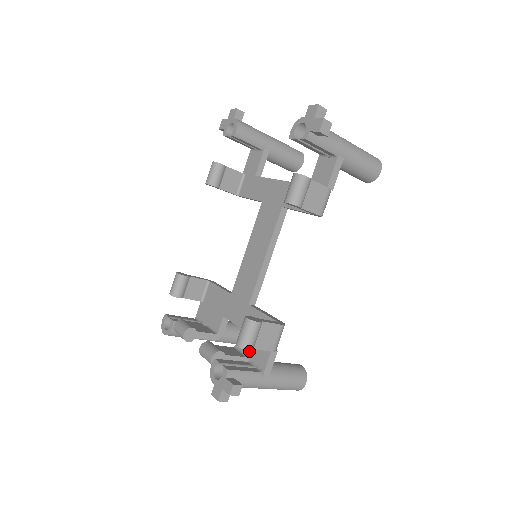
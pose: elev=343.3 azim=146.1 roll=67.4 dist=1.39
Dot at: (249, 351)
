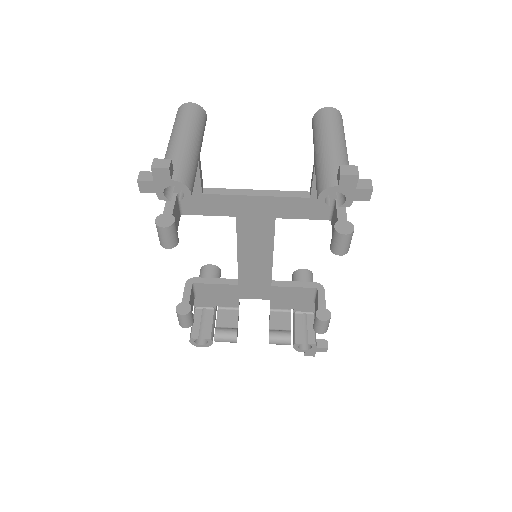
Dot at: (291, 308)
